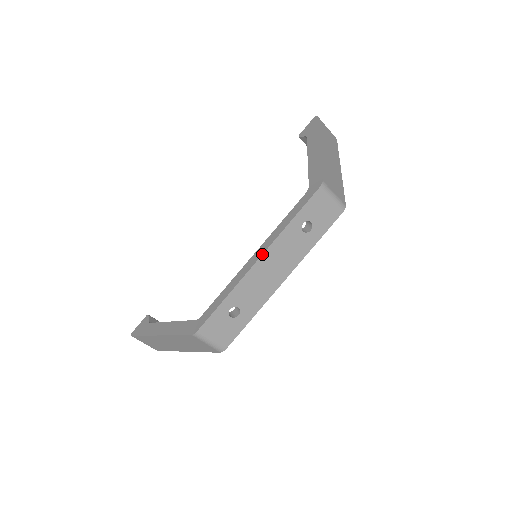
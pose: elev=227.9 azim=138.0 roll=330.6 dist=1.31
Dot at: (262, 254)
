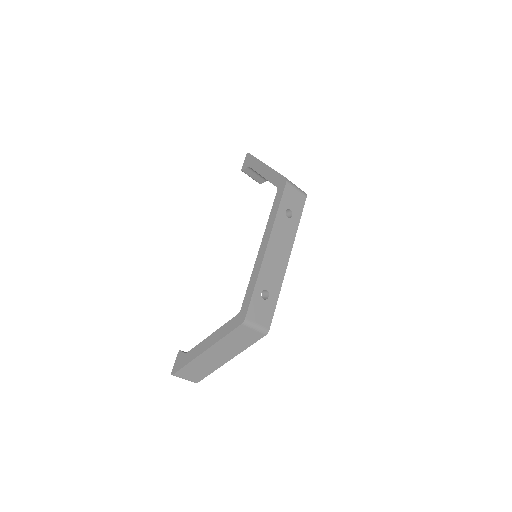
Dot at: (268, 241)
